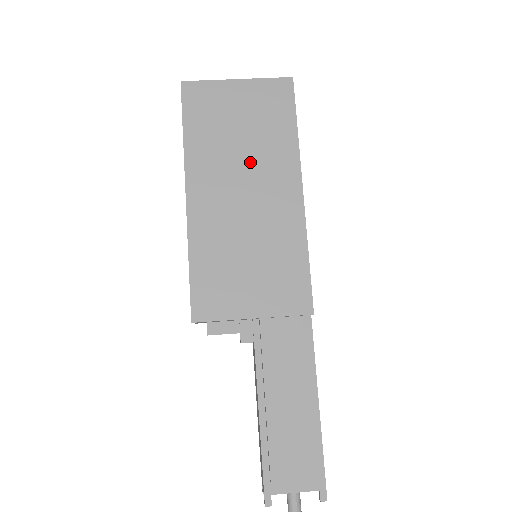
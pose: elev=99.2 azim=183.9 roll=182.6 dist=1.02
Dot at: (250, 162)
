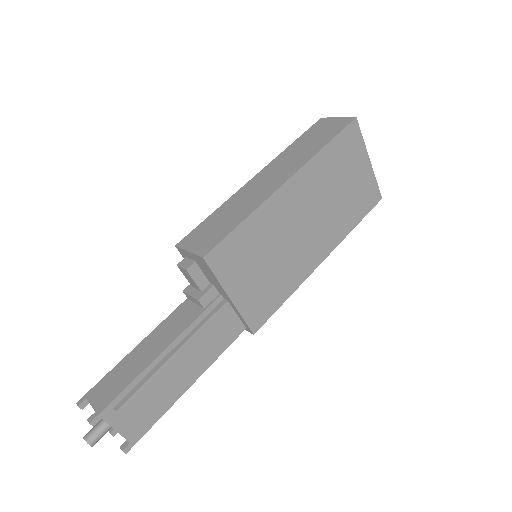
Dot at: (326, 211)
